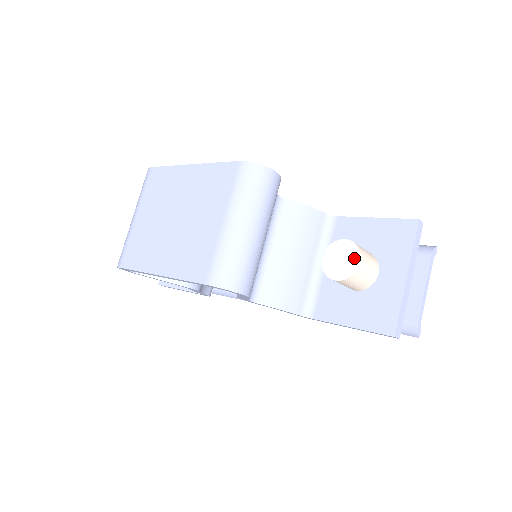
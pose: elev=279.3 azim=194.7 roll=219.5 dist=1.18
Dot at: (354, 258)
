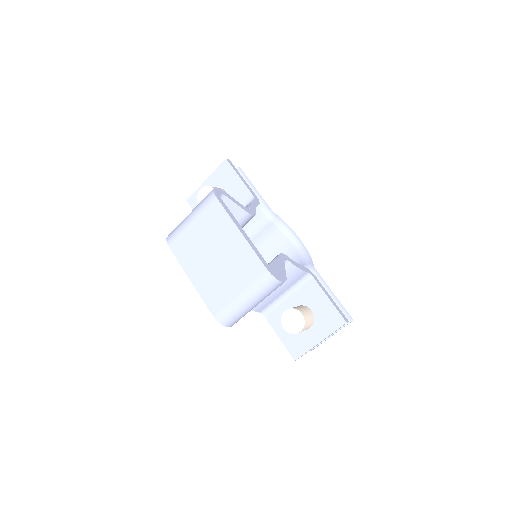
Dot at: (299, 327)
